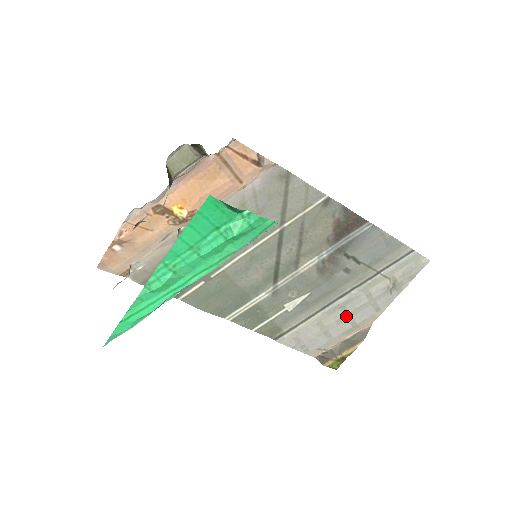
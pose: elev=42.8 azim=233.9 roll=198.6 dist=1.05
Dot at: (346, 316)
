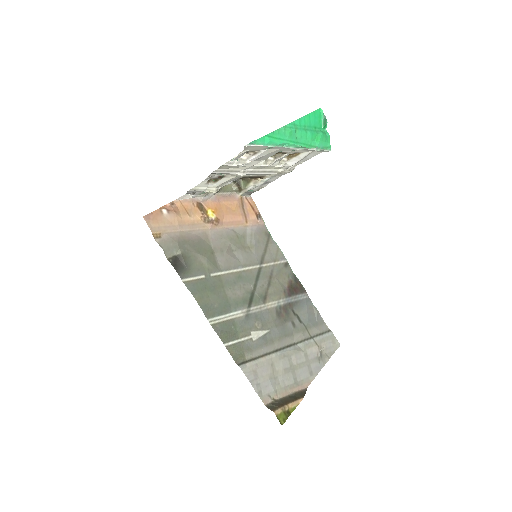
Dot at: (291, 368)
